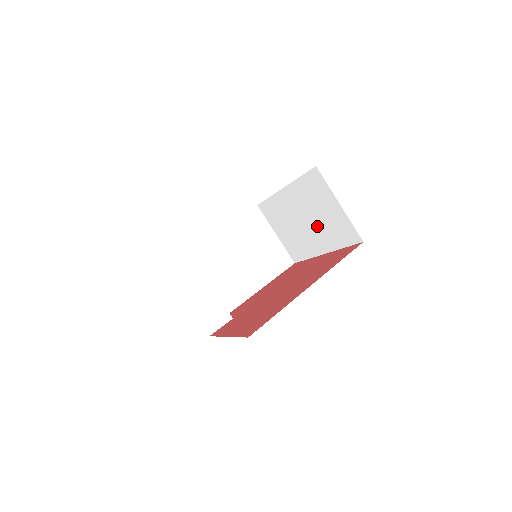
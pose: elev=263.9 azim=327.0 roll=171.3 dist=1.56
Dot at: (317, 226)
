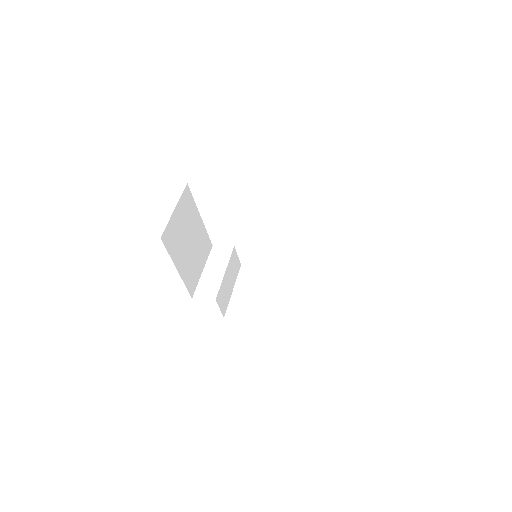
Dot at: occluded
